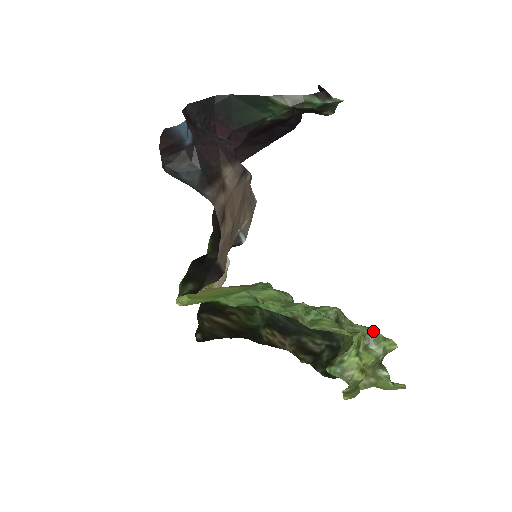
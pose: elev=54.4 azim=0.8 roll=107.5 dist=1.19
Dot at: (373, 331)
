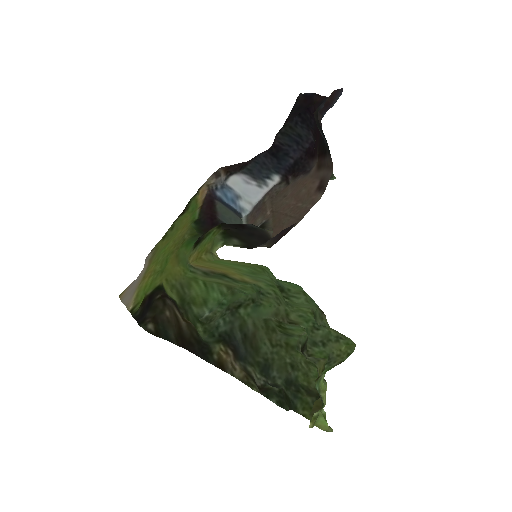
Dot at: occluded
